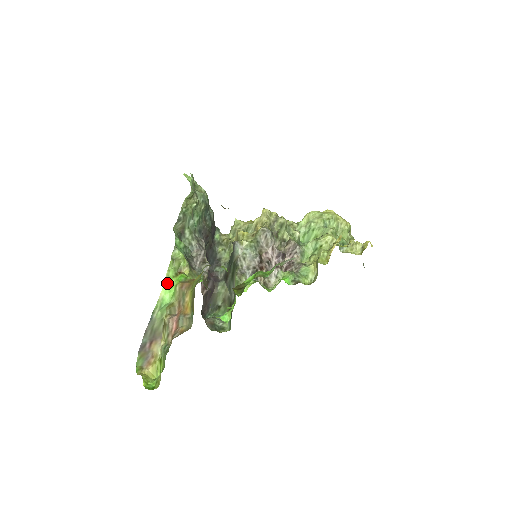
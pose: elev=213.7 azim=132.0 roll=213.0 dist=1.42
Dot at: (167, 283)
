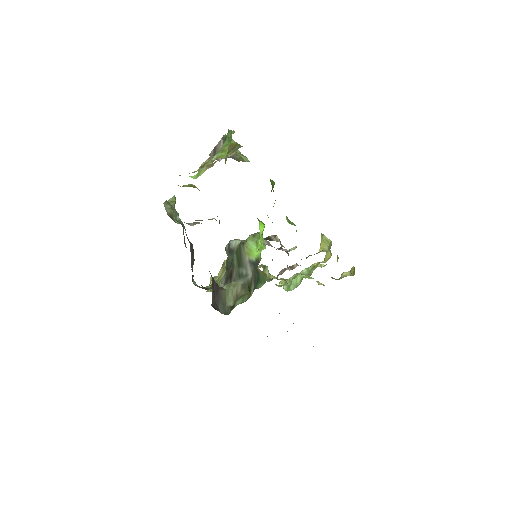
Dot at: occluded
